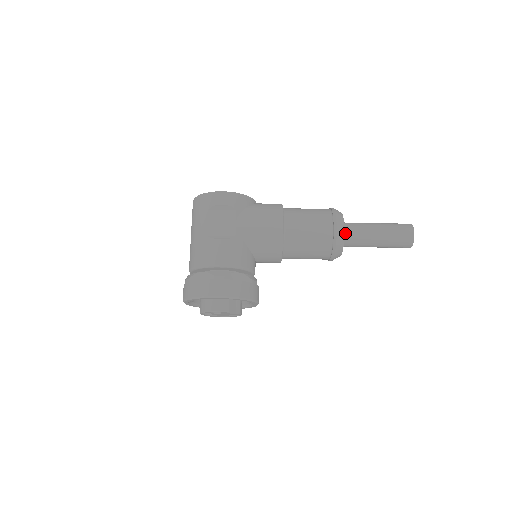
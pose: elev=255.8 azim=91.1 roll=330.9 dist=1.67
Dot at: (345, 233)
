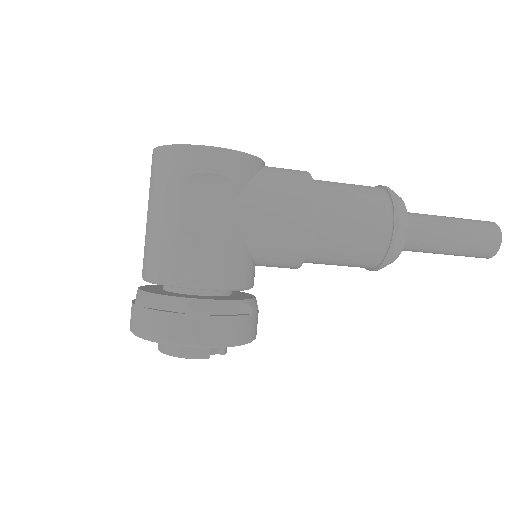
Dot at: occluded
